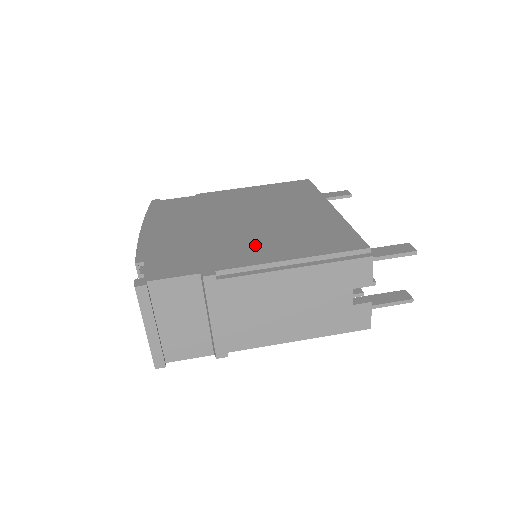
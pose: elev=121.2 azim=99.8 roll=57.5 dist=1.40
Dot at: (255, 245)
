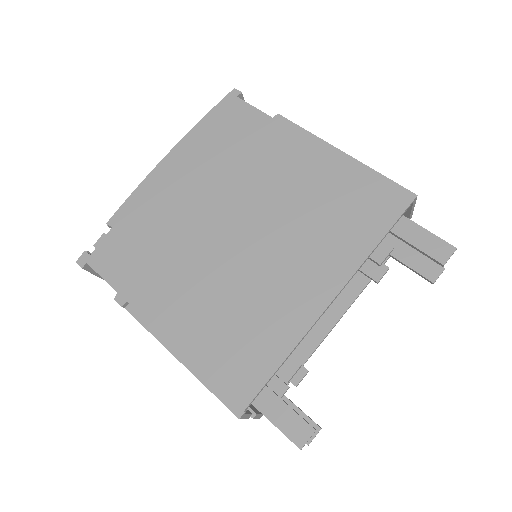
Dot at: (188, 294)
